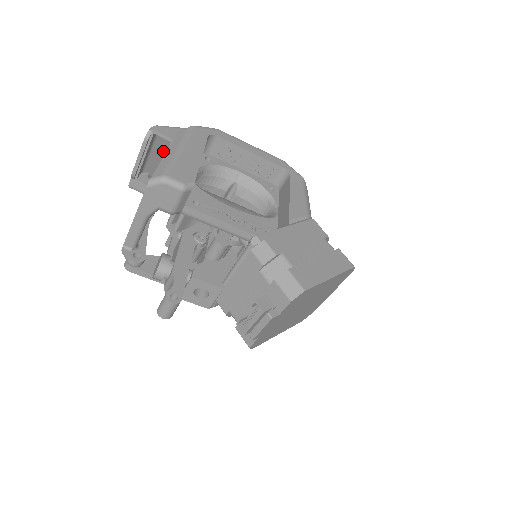
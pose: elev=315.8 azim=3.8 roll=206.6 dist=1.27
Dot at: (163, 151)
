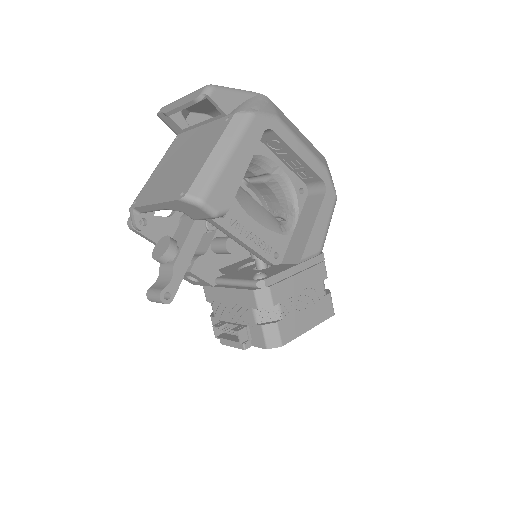
Dot at: occluded
